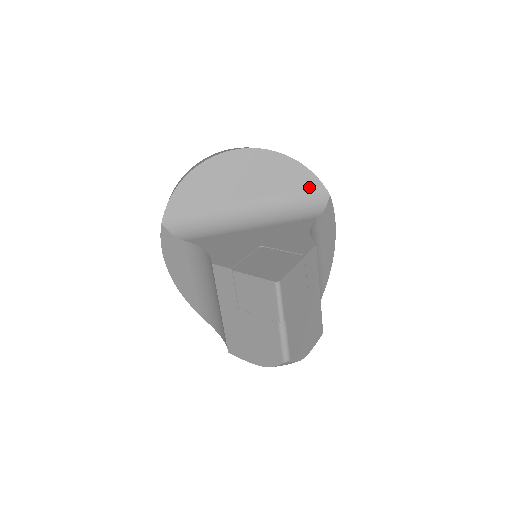
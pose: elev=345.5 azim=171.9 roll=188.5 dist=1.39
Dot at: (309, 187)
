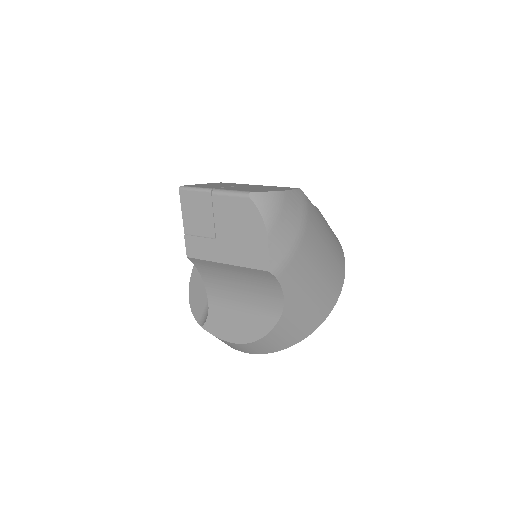
Dot at: occluded
